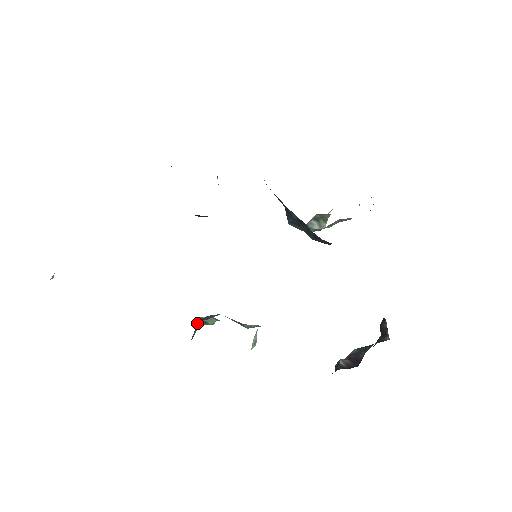
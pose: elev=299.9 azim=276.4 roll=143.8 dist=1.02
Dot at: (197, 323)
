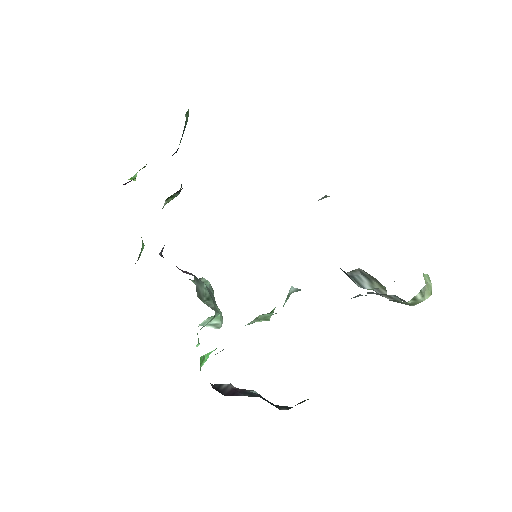
Dot at: occluded
